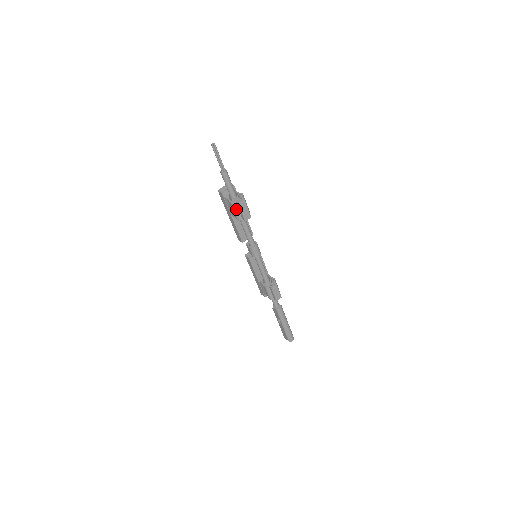
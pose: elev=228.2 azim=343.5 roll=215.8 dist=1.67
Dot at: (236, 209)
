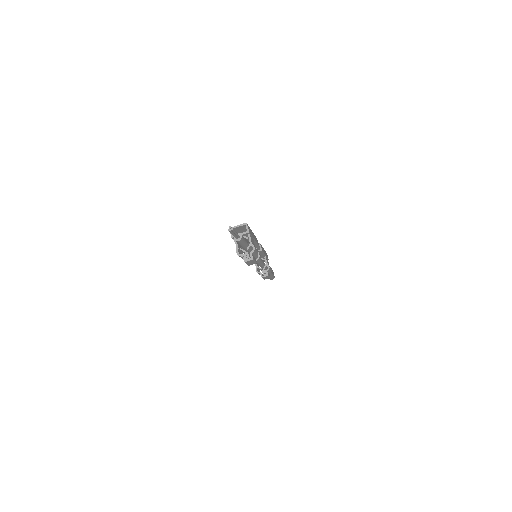
Dot at: (242, 257)
